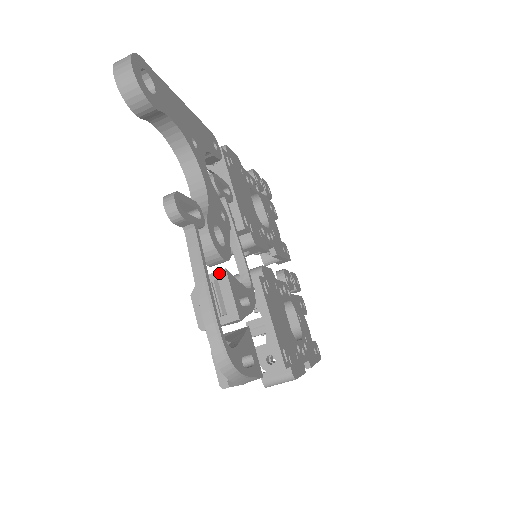
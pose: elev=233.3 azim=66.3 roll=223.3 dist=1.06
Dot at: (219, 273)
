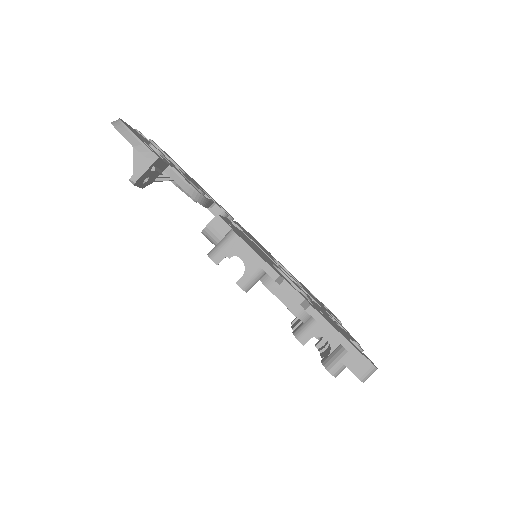
Dot at: occluded
